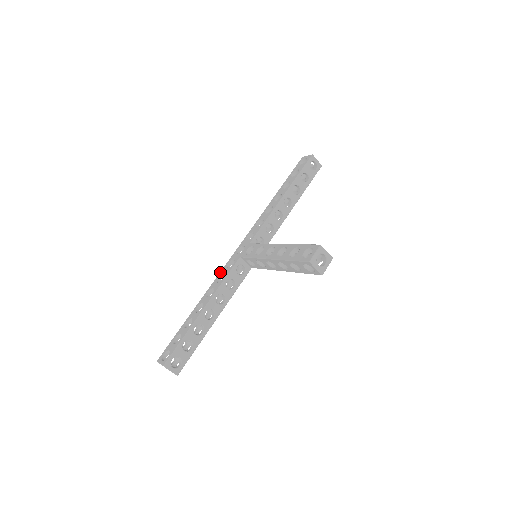
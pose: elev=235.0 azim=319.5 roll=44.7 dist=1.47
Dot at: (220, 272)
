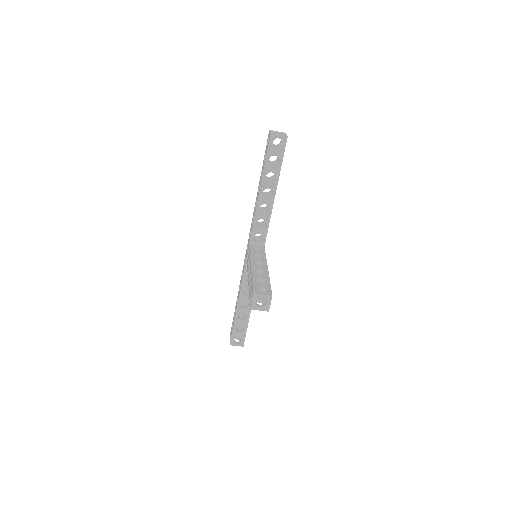
Dot at: (243, 267)
